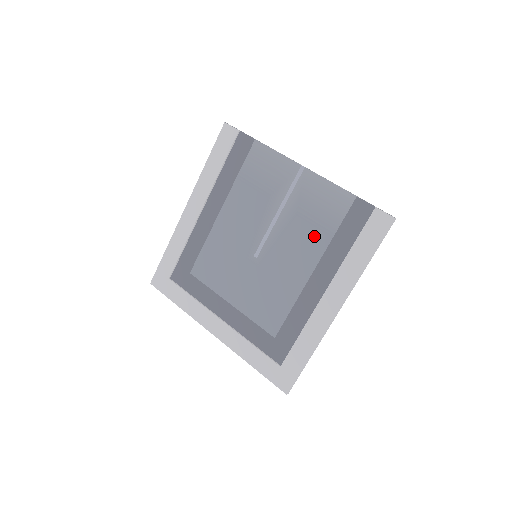
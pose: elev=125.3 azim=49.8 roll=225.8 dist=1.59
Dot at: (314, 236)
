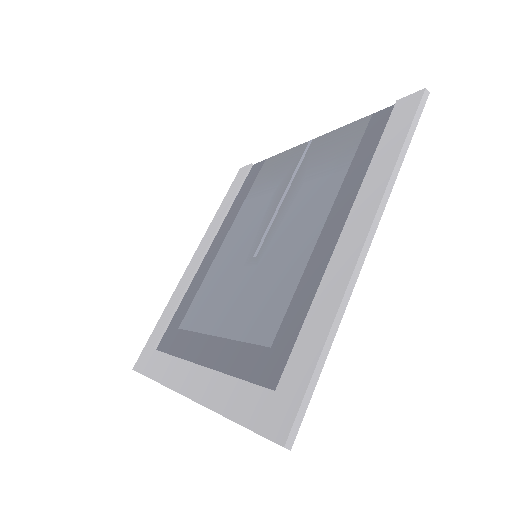
Dot at: (325, 184)
